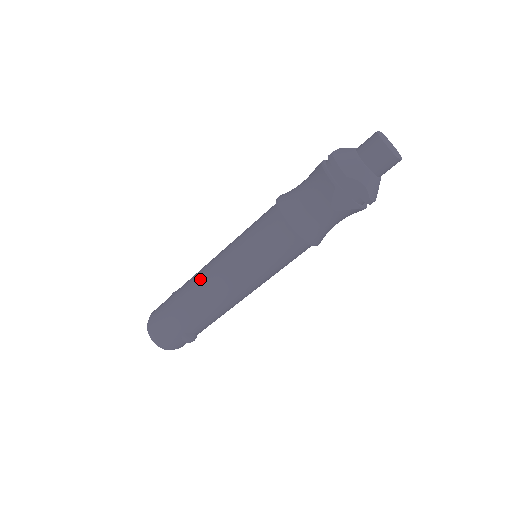
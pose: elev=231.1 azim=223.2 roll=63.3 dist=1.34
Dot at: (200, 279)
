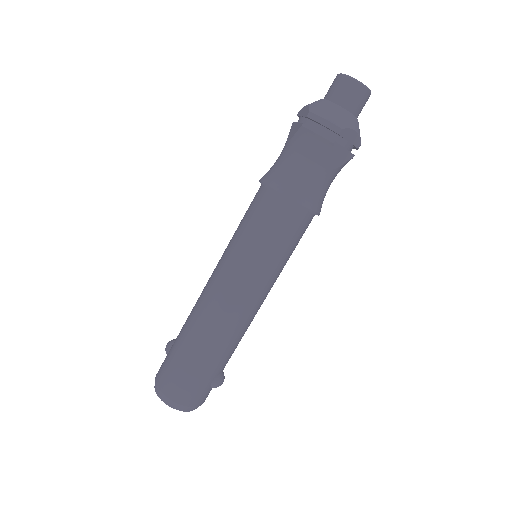
Dot at: (211, 312)
